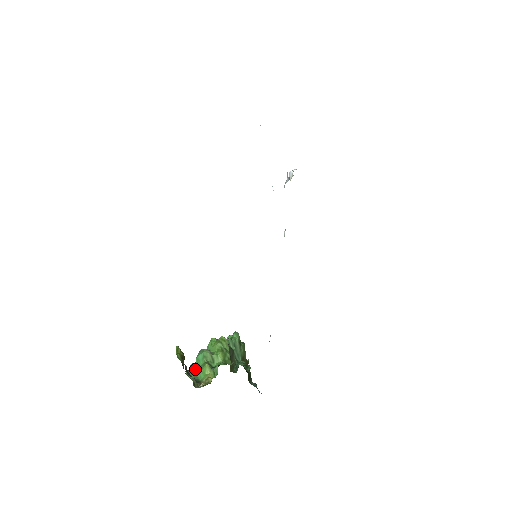
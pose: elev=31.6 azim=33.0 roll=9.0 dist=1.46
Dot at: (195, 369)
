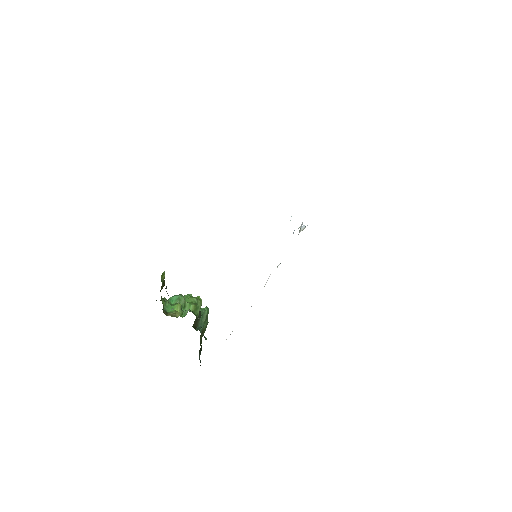
Dot at: (166, 303)
